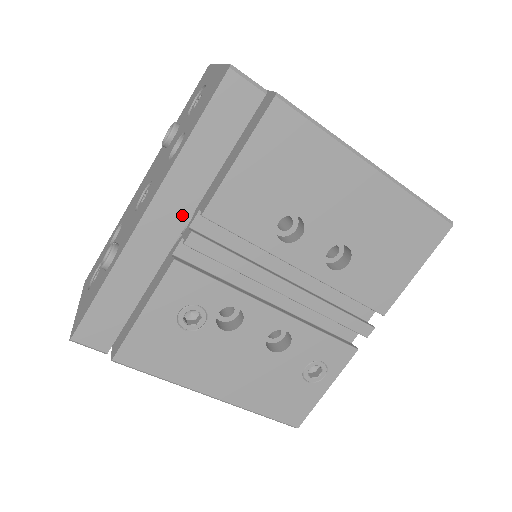
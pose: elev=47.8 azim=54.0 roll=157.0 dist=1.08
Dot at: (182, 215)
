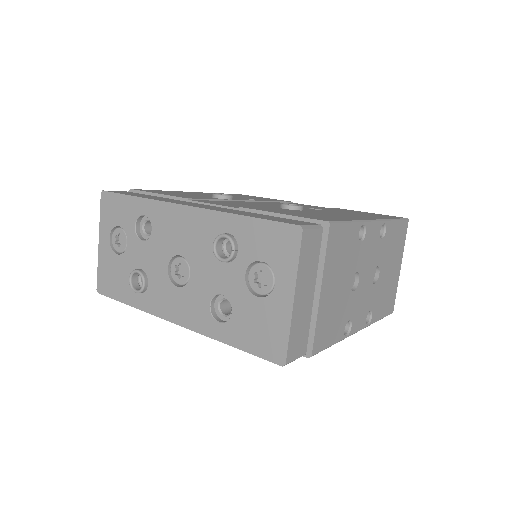
Dot at: occluded
